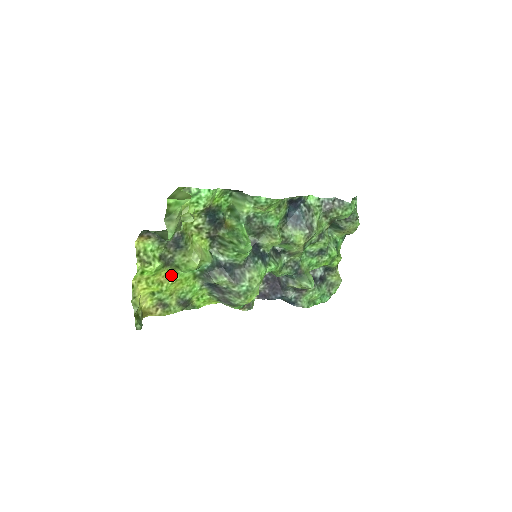
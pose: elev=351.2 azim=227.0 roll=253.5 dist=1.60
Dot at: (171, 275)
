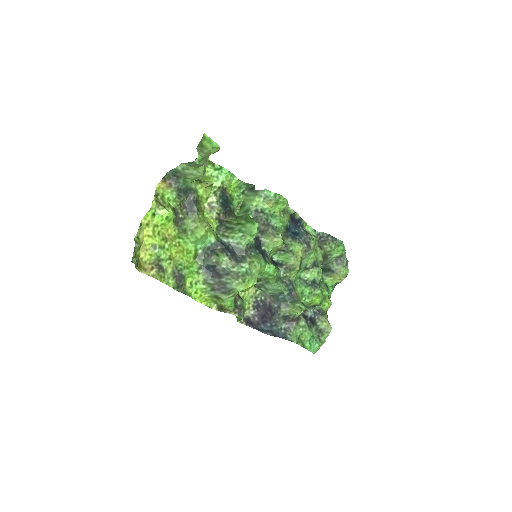
Dot at: (176, 238)
